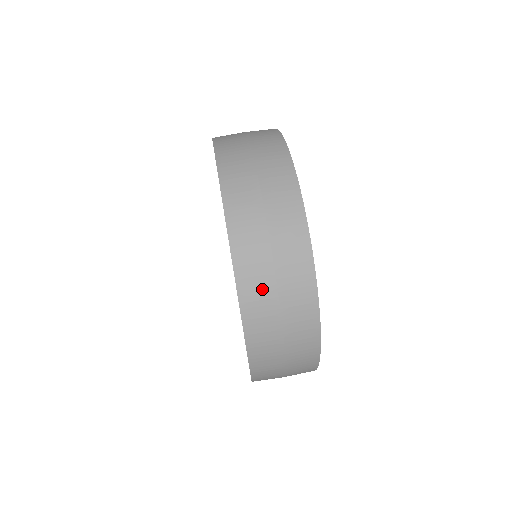
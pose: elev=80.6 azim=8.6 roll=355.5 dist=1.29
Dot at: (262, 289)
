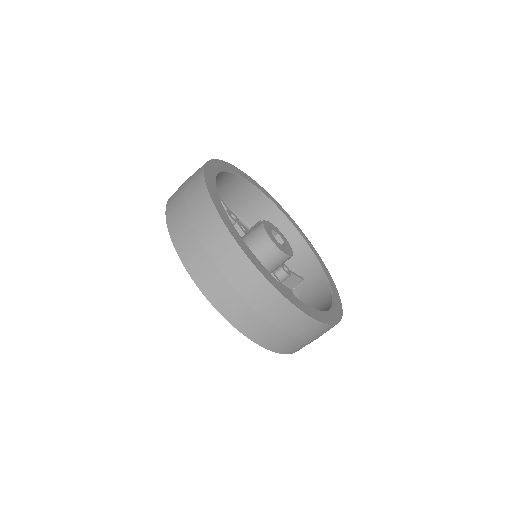
Dot at: (208, 272)
